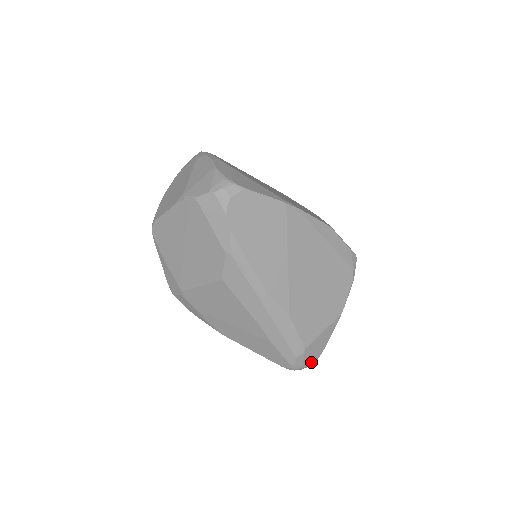
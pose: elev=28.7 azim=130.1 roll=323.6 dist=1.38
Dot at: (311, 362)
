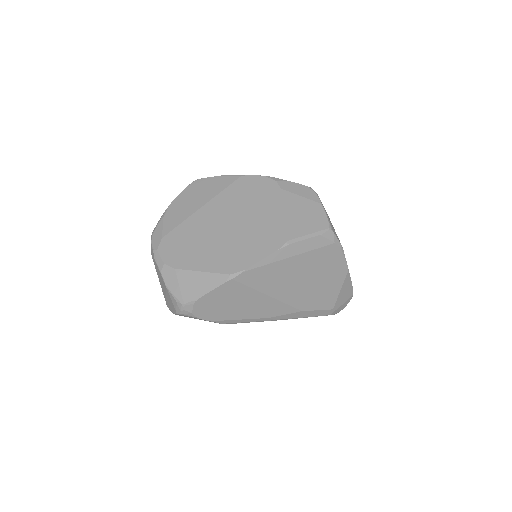
Dot at: (348, 302)
